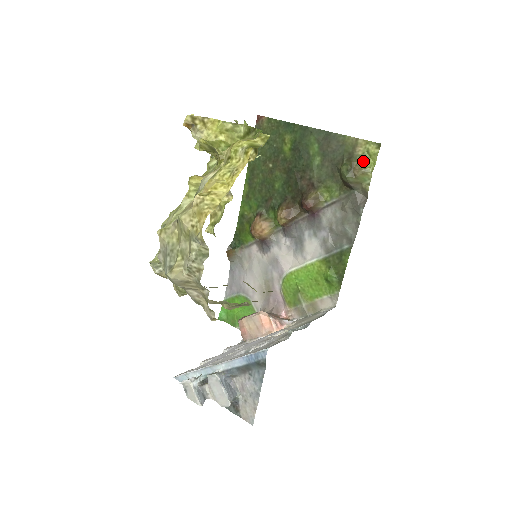
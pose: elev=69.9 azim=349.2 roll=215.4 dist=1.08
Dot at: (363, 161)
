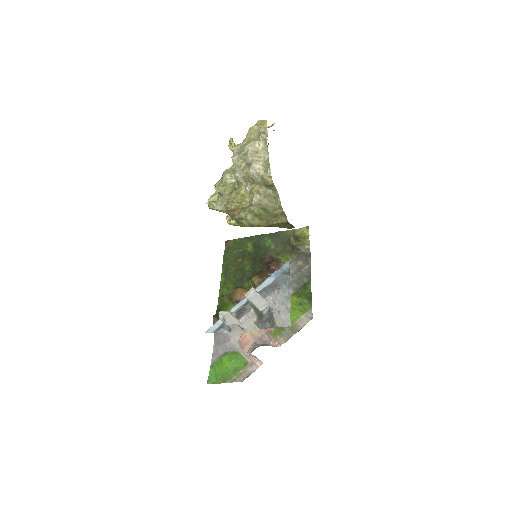
Dot at: (302, 236)
